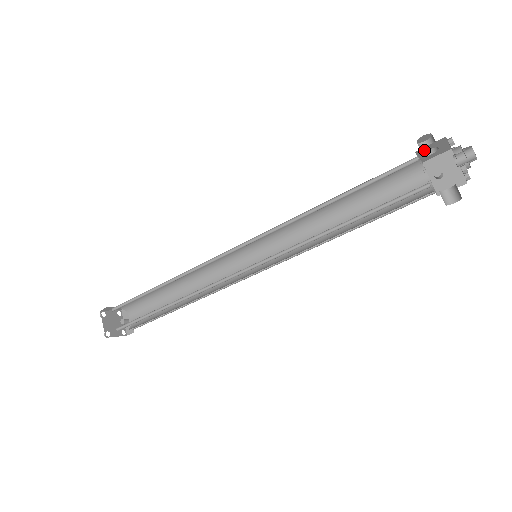
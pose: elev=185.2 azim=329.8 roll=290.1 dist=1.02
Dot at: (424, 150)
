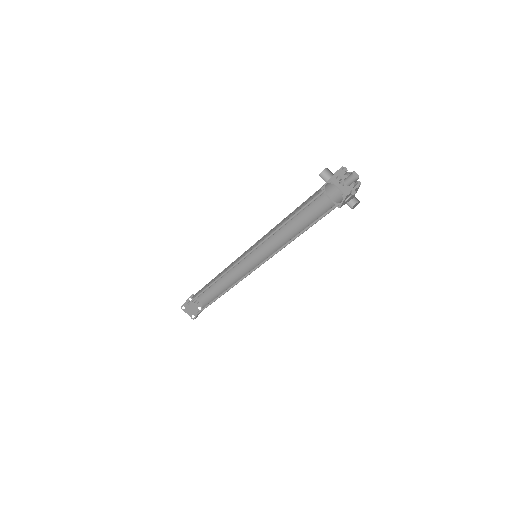
Dot at: occluded
